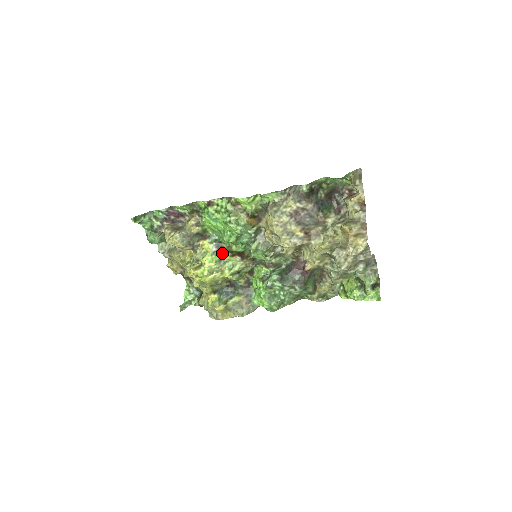
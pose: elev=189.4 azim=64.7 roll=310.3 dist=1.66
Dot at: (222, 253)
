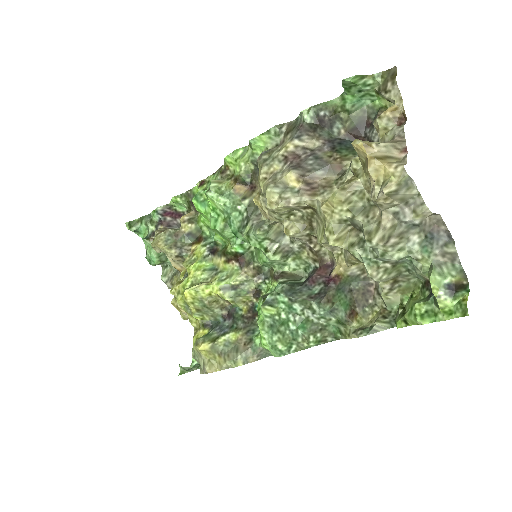
Dot at: (216, 259)
